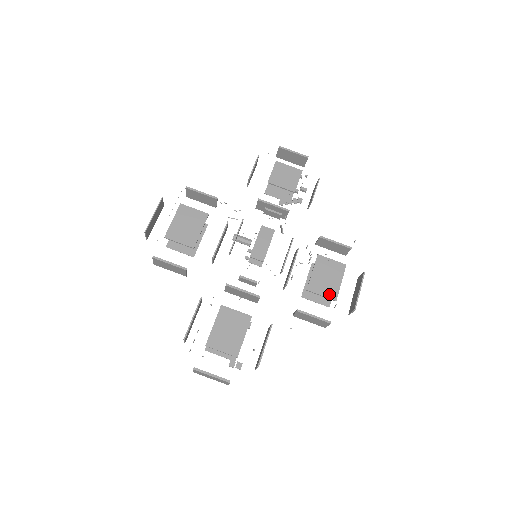
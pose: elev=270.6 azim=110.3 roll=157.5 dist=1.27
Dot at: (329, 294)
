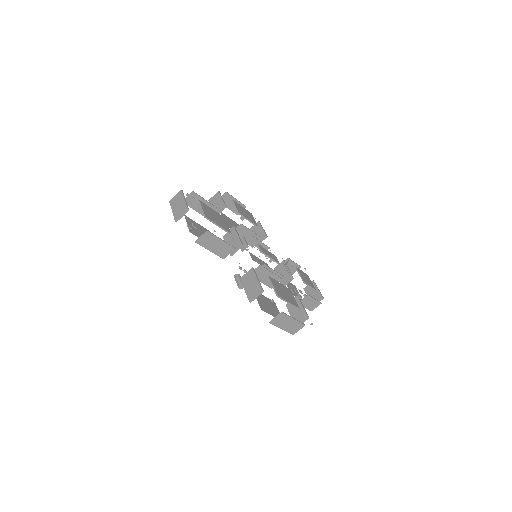
Dot at: (278, 291)
